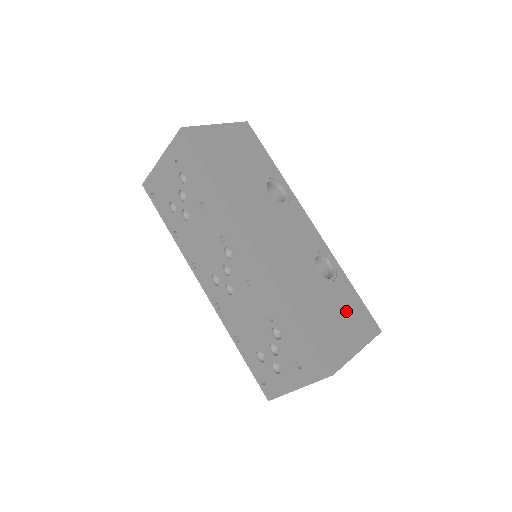
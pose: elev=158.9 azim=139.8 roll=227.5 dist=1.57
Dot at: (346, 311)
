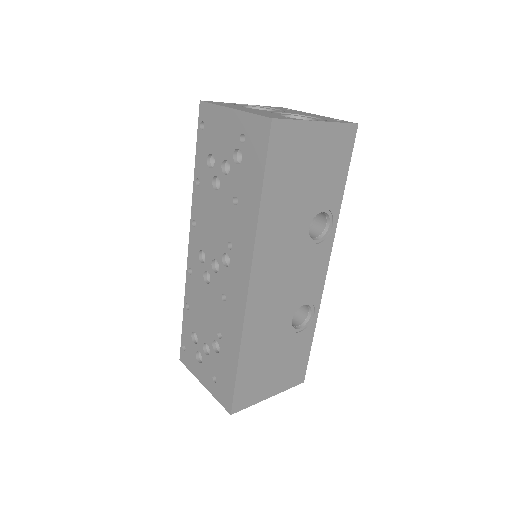
Dot at: (287, 362)
